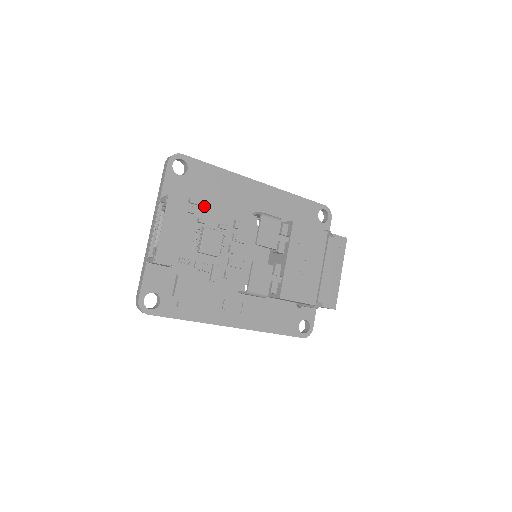
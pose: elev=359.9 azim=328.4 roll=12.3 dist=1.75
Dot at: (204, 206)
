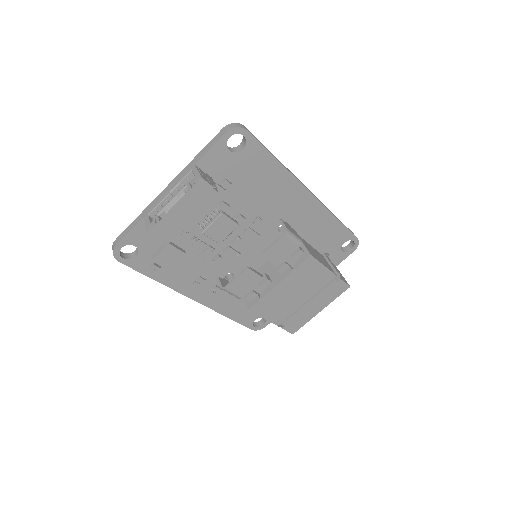
Dot at: (236, 191)
